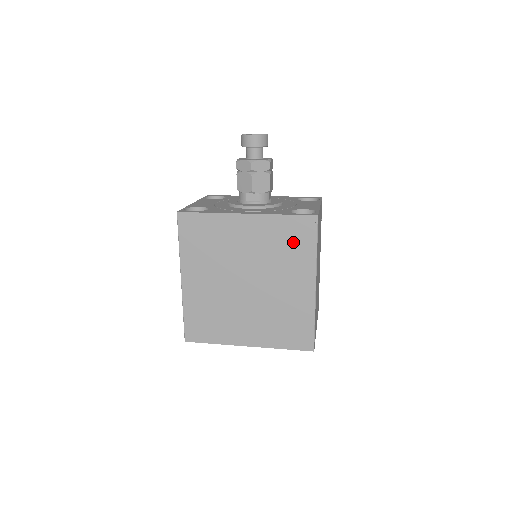
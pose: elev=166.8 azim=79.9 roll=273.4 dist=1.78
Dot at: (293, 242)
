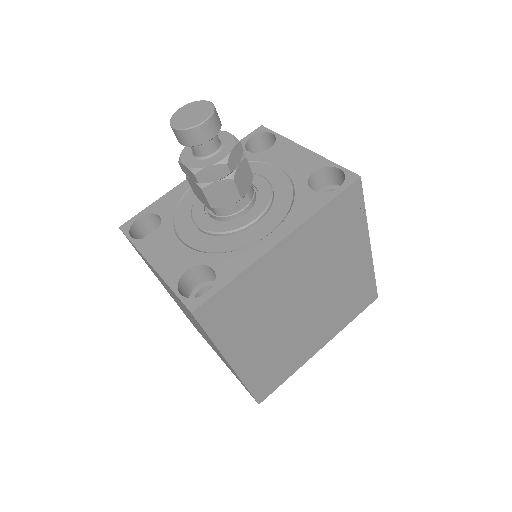
Dot at: (341, 225)
